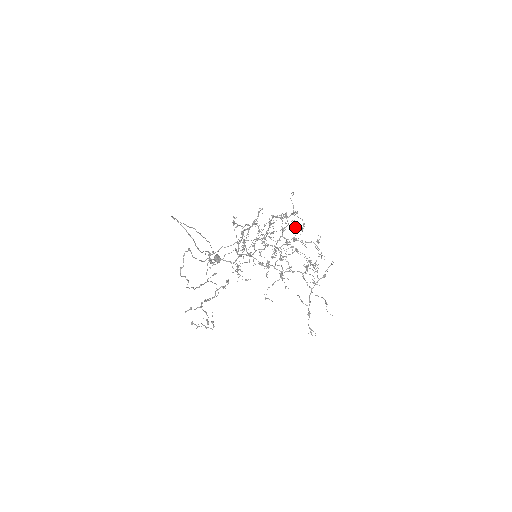
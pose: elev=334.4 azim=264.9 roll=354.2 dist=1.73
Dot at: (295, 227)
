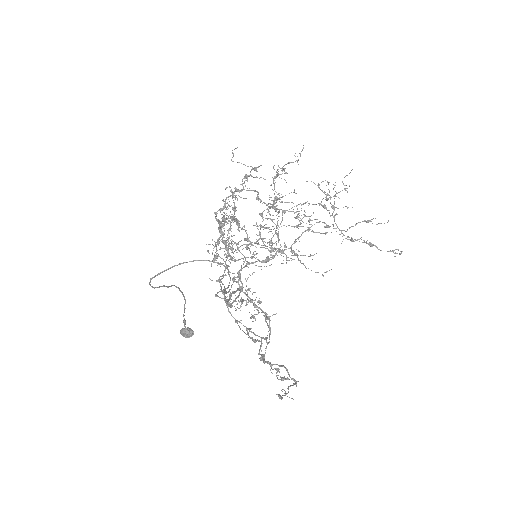
Dot at: (284, 169)
